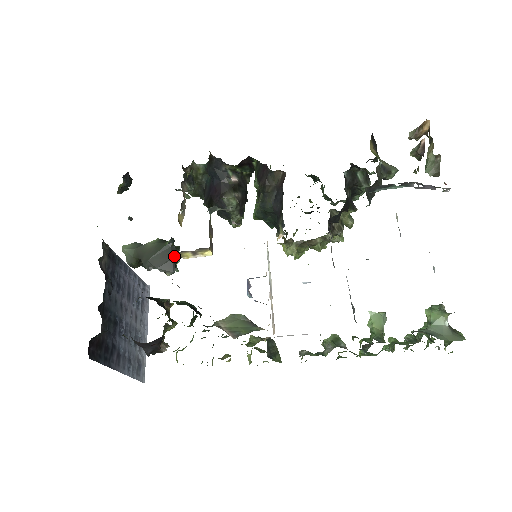
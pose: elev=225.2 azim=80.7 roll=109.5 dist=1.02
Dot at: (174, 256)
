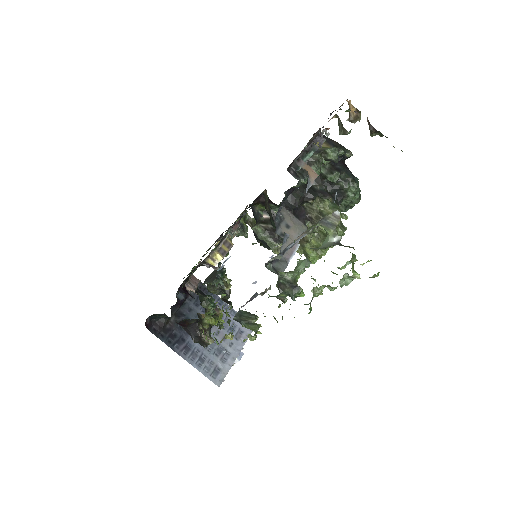
Dot at: (208, 267)
